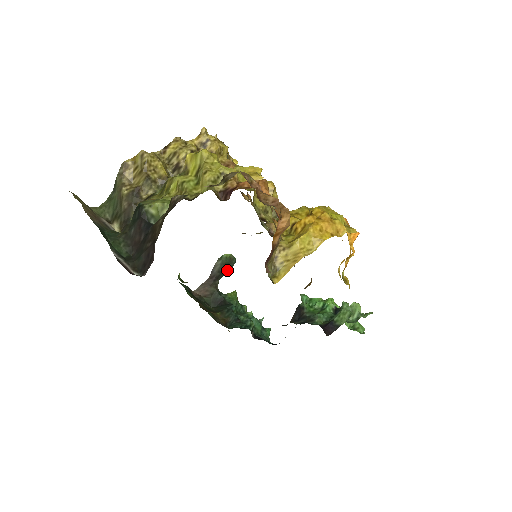
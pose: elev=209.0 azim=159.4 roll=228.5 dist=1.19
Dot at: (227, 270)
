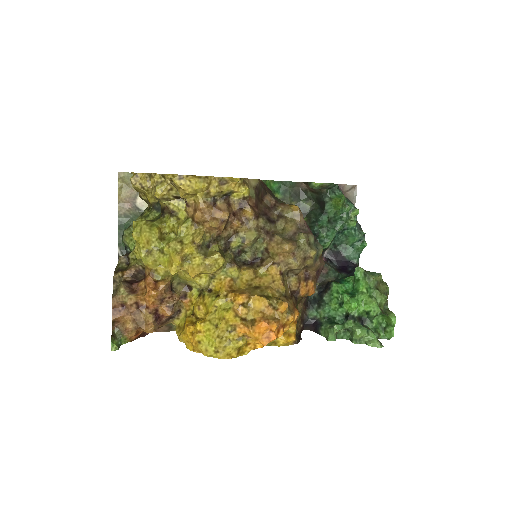
Dot at: occluded
